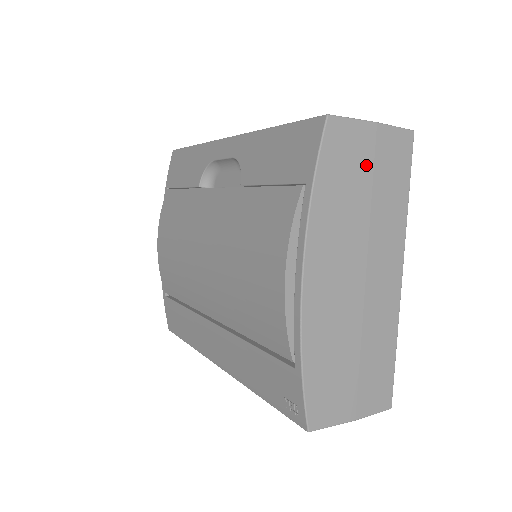
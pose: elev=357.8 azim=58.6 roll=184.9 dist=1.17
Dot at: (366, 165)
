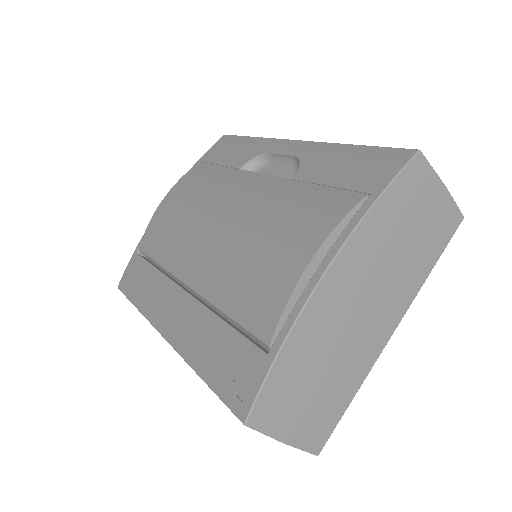
Dot at: (421, 214)
